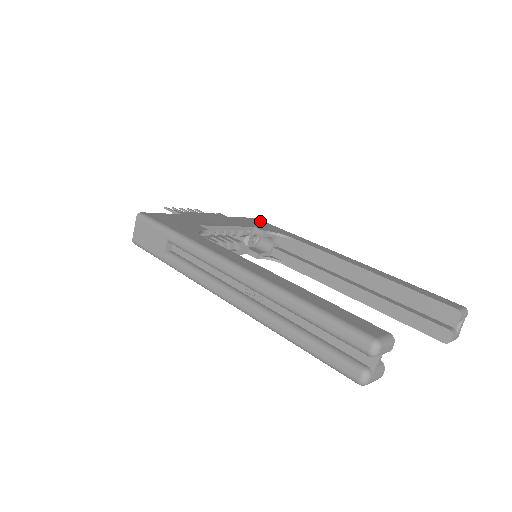
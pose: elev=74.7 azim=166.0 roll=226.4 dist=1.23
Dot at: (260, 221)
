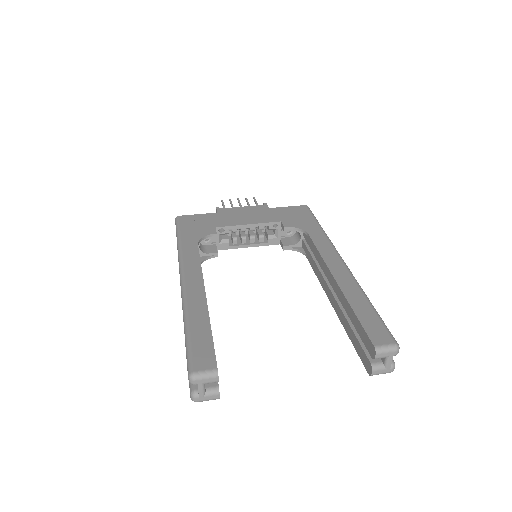
Dot at: (303, 210)
